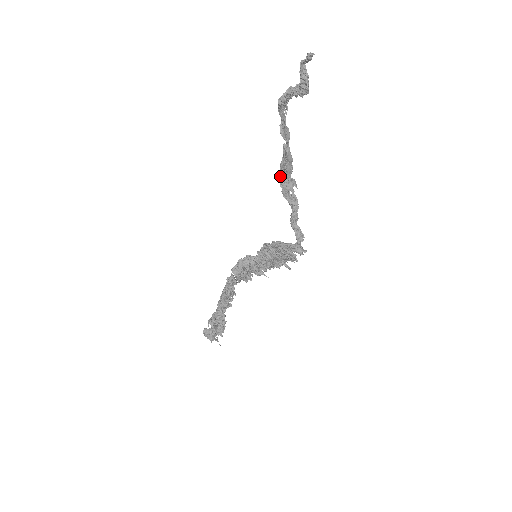
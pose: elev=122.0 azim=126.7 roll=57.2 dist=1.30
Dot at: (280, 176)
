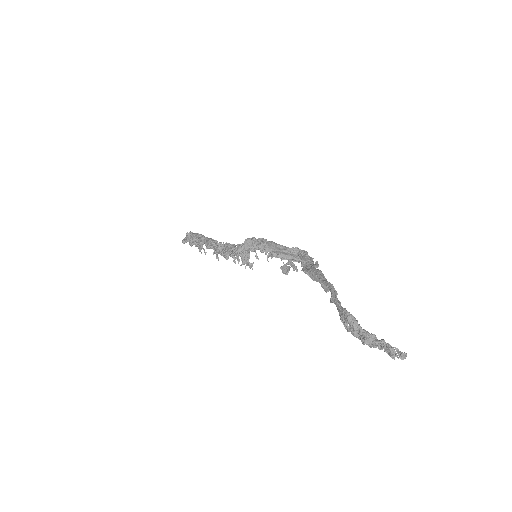
Dot at: (306, 272)
